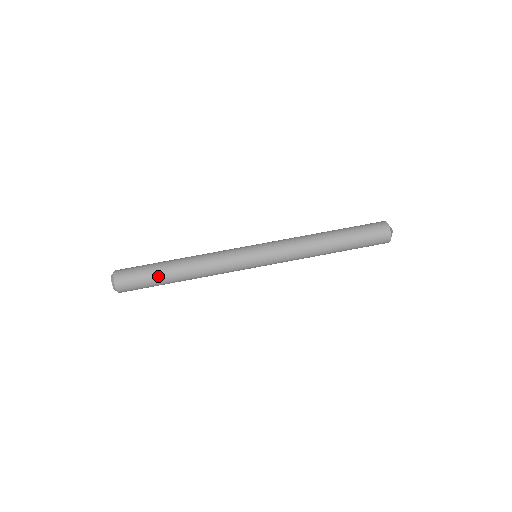
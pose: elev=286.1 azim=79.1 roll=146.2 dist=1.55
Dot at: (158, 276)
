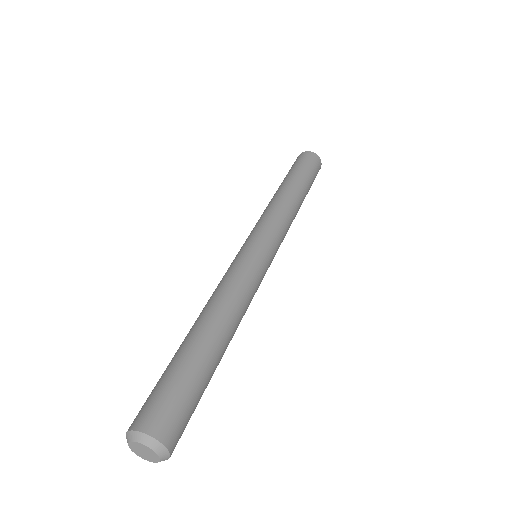
Dot at: (209, 375)
